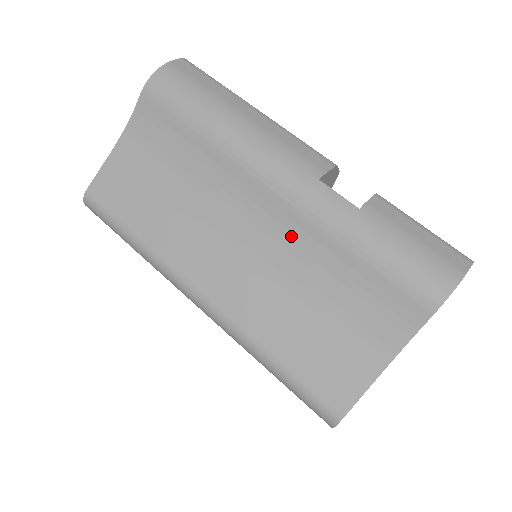
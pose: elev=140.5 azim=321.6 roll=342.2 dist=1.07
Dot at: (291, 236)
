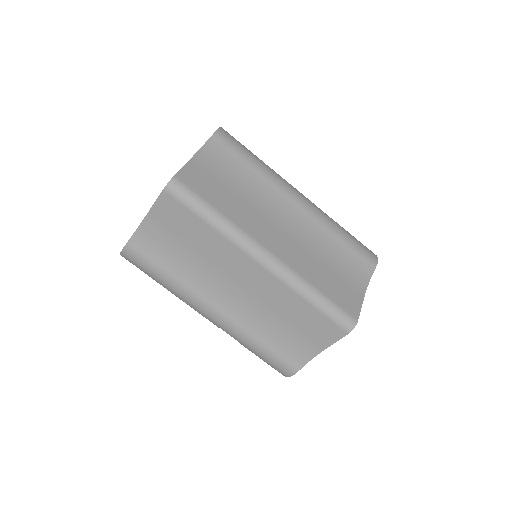
Dot at: (310, 227)
